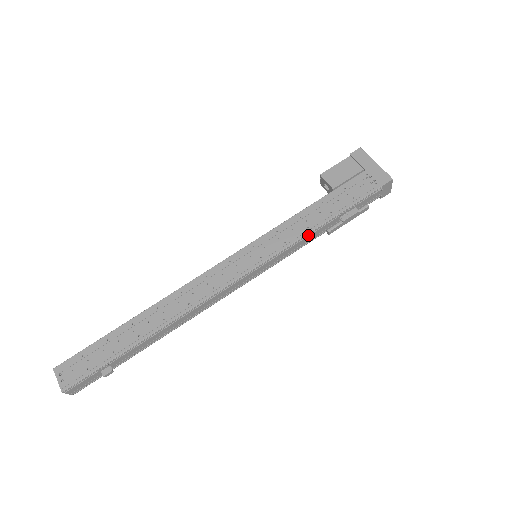
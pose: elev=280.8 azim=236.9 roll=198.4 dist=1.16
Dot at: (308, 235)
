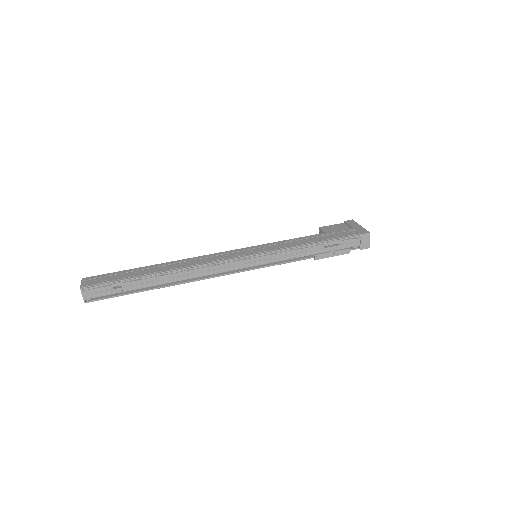
Dot at: (298, 249)
